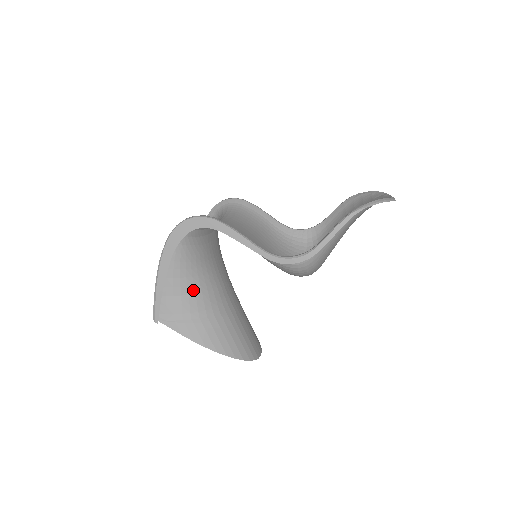
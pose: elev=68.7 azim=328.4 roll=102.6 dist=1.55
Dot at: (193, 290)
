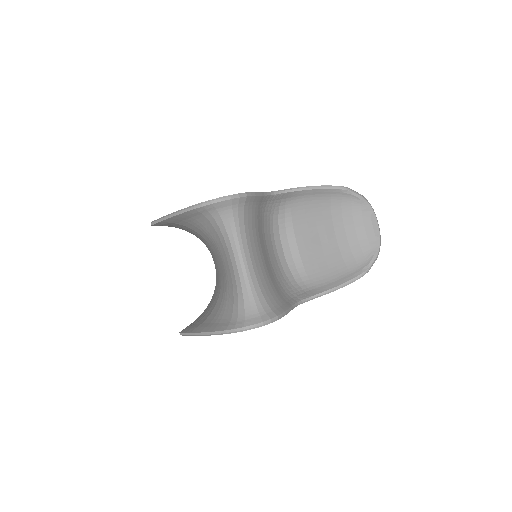
Dot at: (214, 310)
